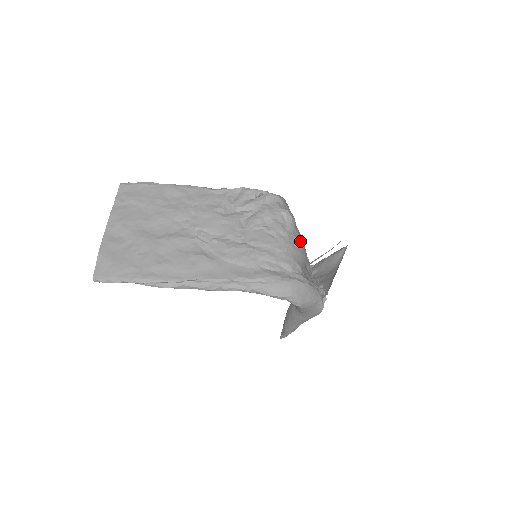
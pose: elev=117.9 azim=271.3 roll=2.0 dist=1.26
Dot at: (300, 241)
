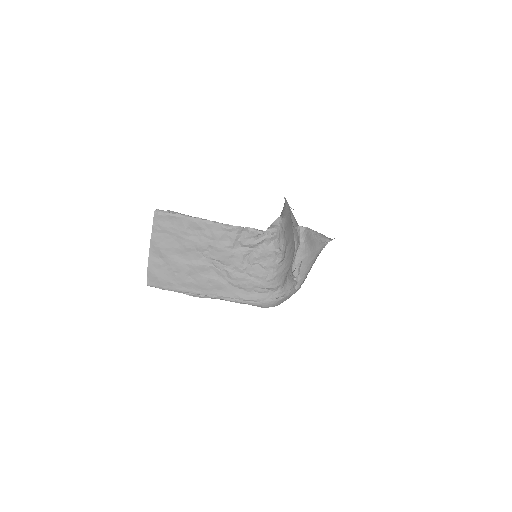
Dot at: (287, 261)
